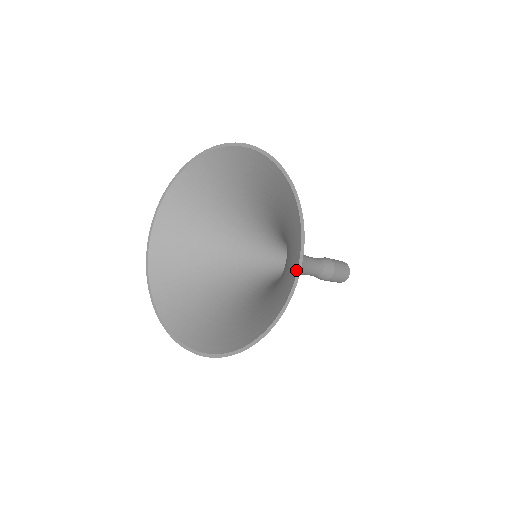
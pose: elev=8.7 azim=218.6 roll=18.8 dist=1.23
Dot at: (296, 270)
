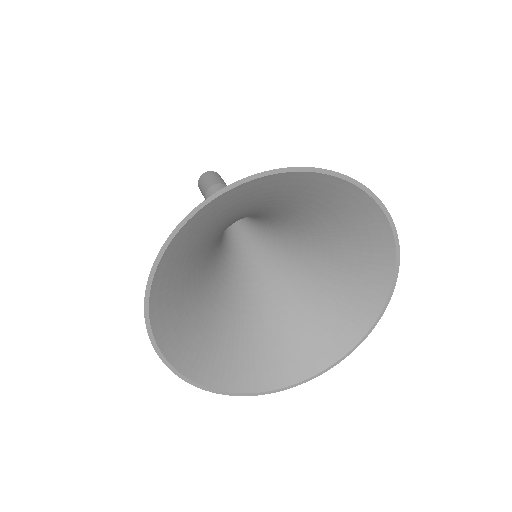
Dot at: (377, 315)
